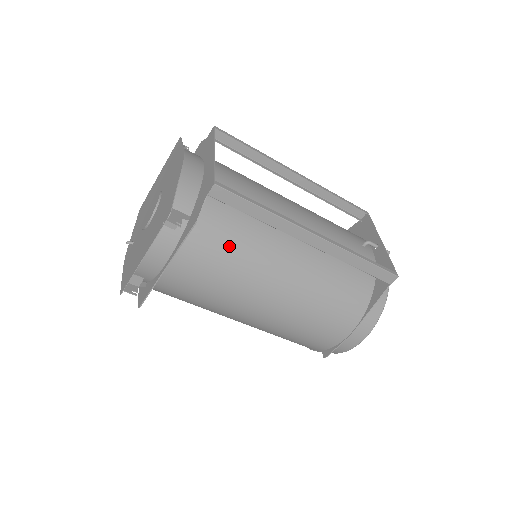
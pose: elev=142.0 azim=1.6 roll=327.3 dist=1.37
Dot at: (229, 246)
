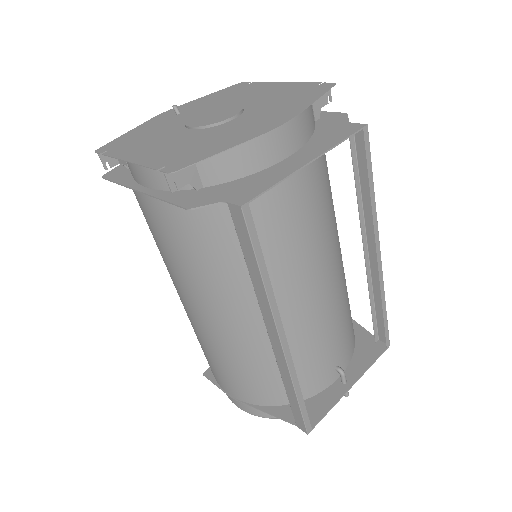
Dot at: (208, 249)
